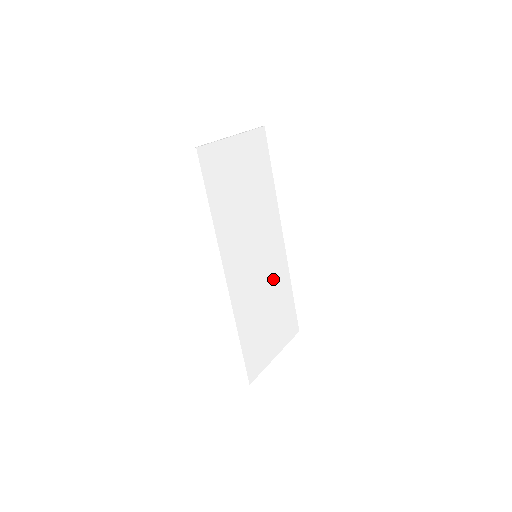
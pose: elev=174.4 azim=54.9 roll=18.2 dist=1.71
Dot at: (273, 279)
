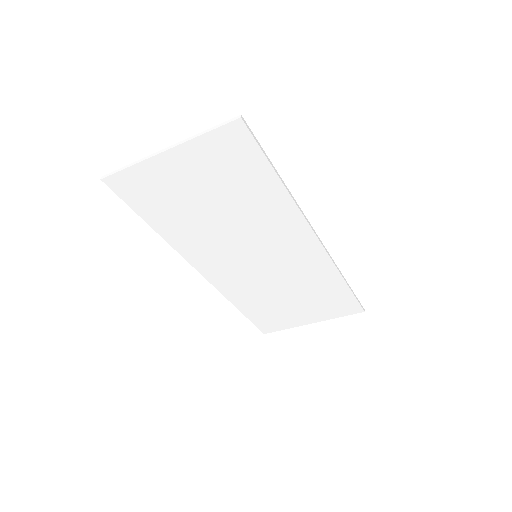
Dot at: (297, 273)
